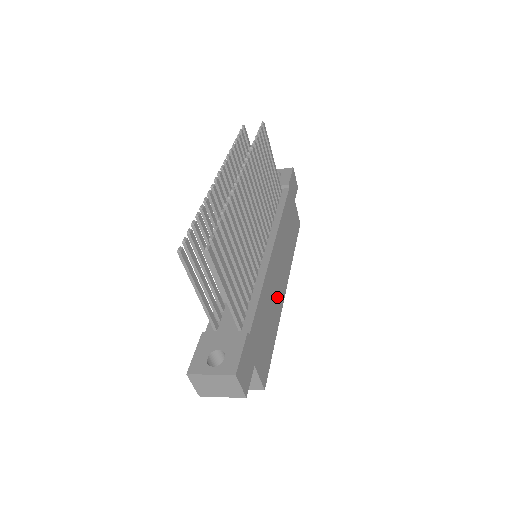
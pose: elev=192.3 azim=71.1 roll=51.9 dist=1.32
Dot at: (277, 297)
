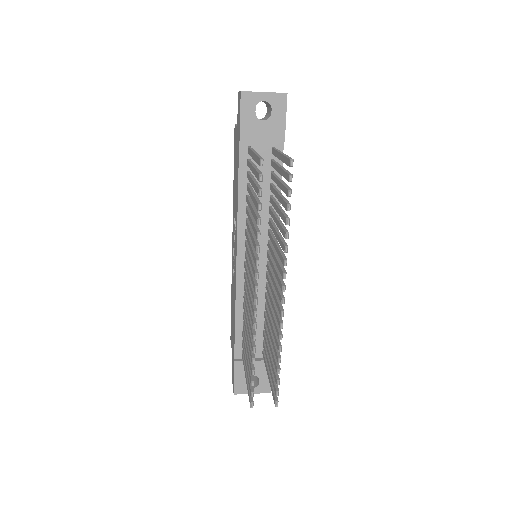
Dot at: occluded
